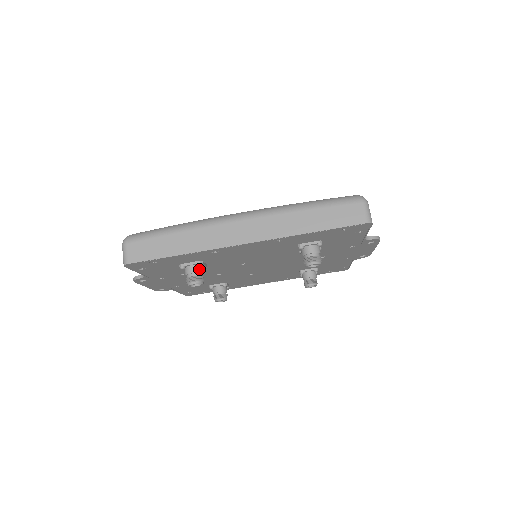
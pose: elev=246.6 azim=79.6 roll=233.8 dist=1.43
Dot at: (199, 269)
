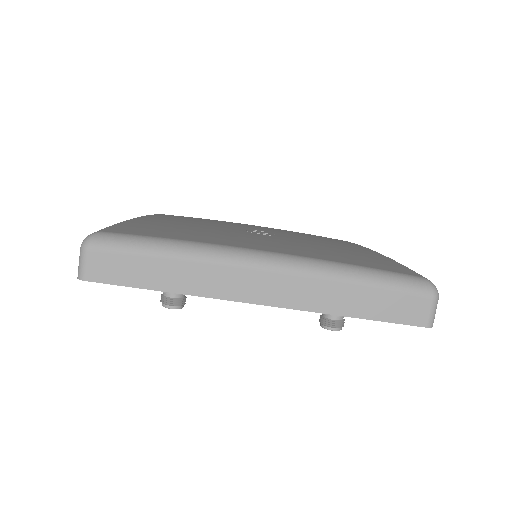
Dot at: occluded
